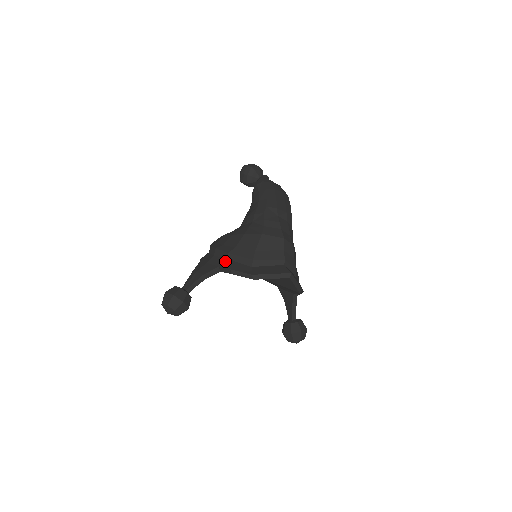
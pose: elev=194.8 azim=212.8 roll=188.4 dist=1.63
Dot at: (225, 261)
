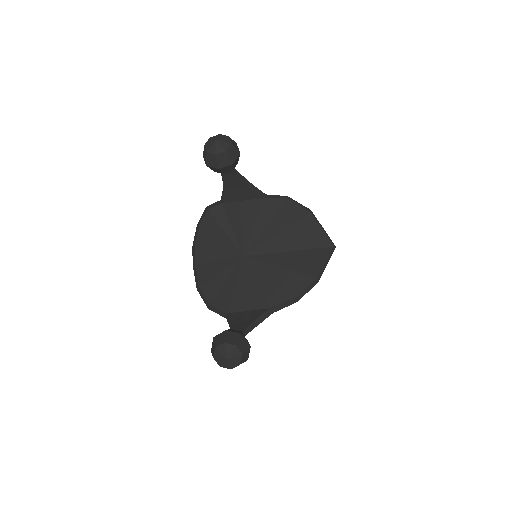
Dot at: occluded
